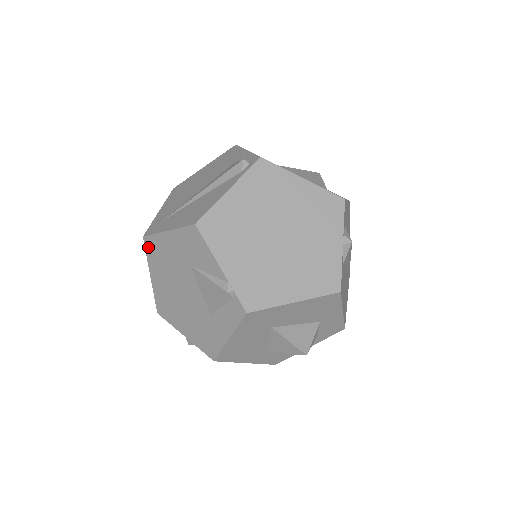
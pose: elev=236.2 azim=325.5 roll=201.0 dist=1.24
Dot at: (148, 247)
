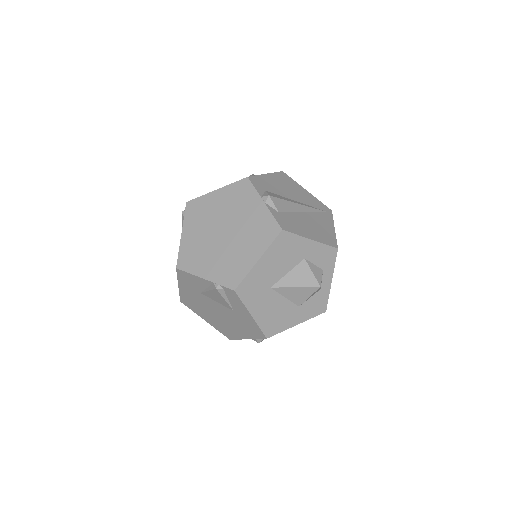
Dot at: (187, 305)
